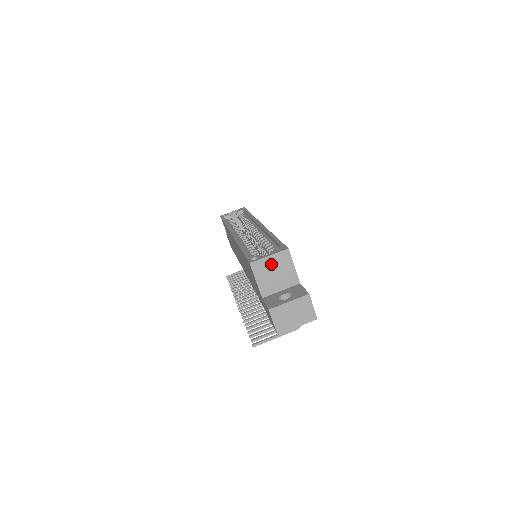
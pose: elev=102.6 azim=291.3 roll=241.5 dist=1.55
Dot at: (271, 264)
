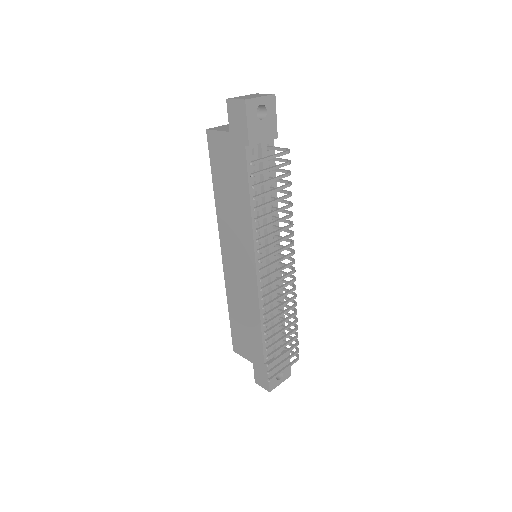
Dot at: (225, 127)
